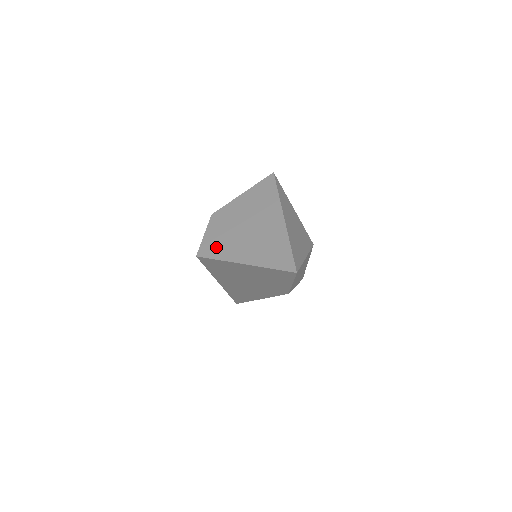
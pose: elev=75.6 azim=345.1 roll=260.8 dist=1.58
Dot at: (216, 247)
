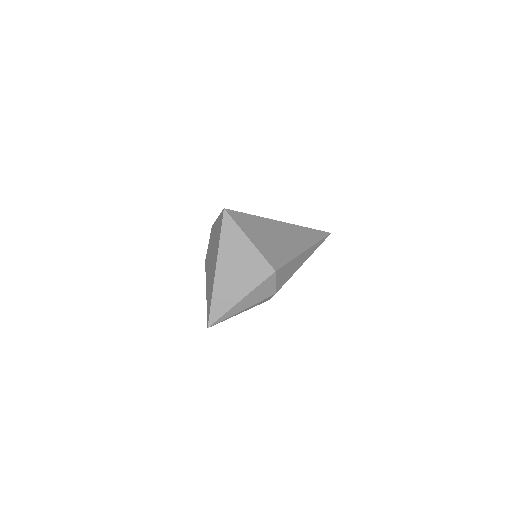
Dot at: (207, 263)
